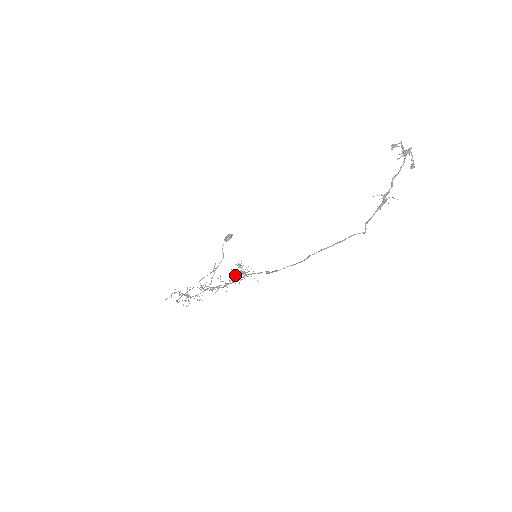
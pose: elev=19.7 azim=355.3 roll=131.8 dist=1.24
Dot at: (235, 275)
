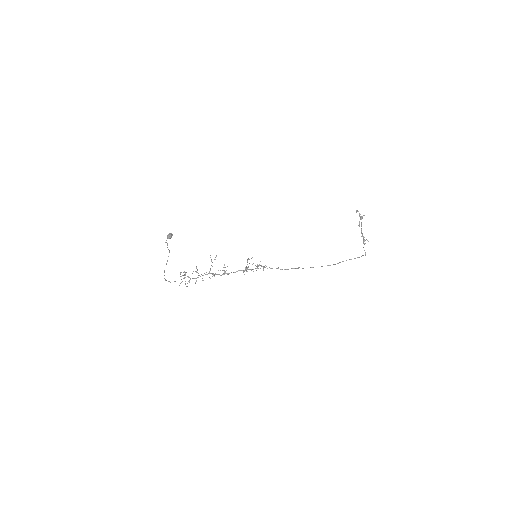
Dot at: occluded
